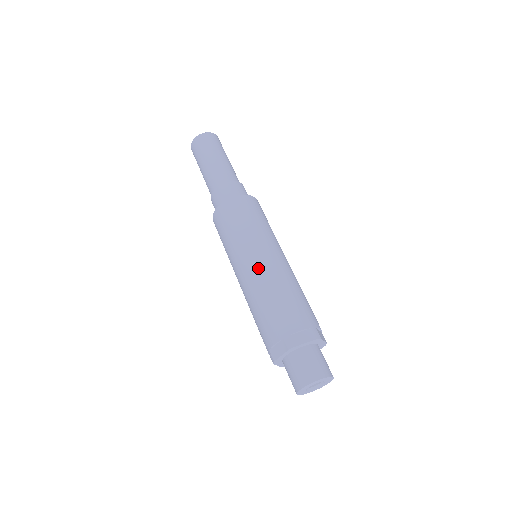
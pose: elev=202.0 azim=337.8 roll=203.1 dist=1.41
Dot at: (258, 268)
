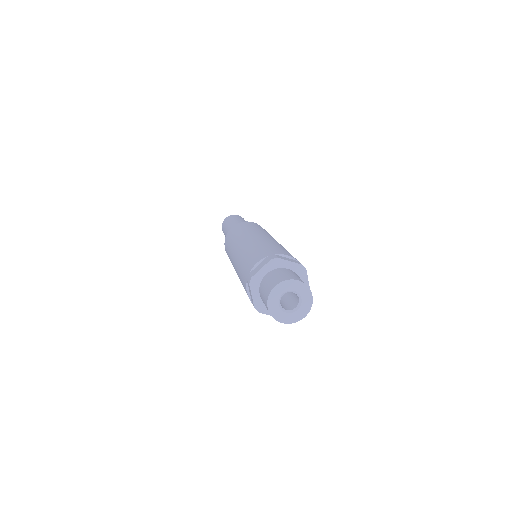
Dot at: (236, 253)
